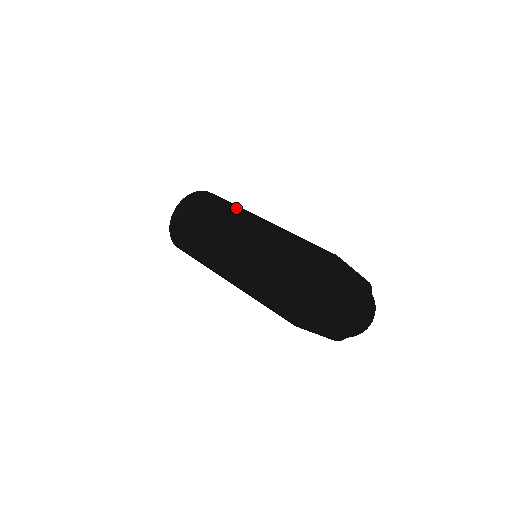
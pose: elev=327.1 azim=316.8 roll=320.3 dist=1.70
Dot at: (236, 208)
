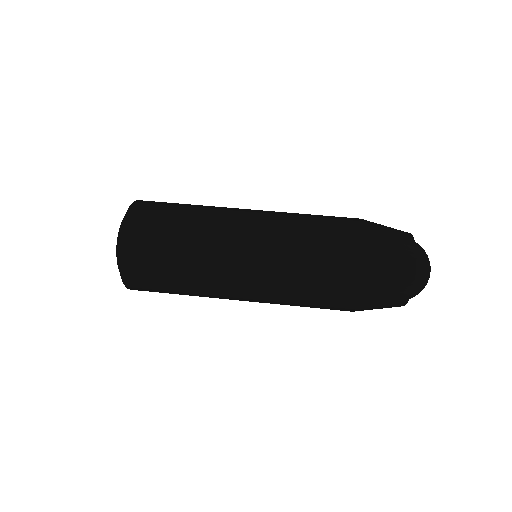
Dot at: (198, 250)
